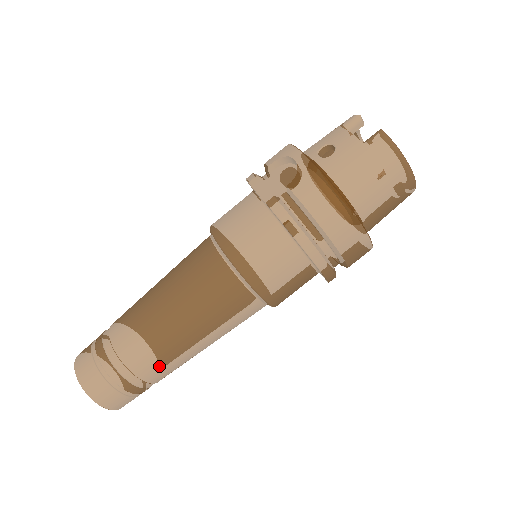
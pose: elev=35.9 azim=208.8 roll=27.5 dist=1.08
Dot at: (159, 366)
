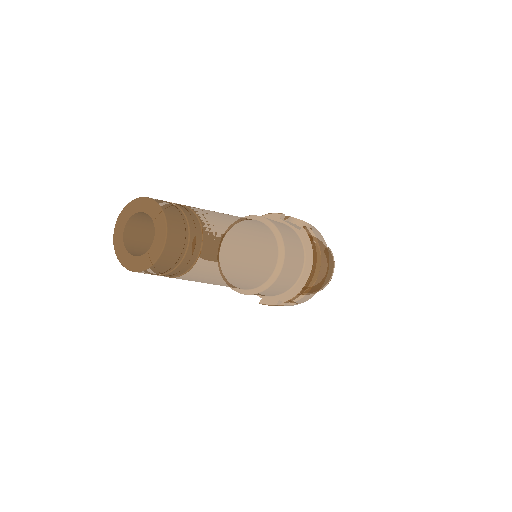
Dot at: (215, 257)
